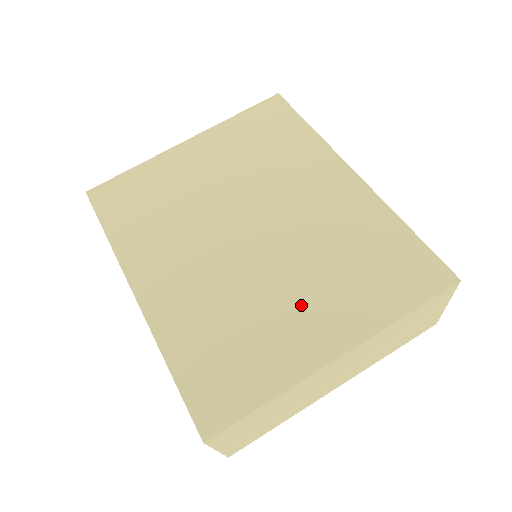
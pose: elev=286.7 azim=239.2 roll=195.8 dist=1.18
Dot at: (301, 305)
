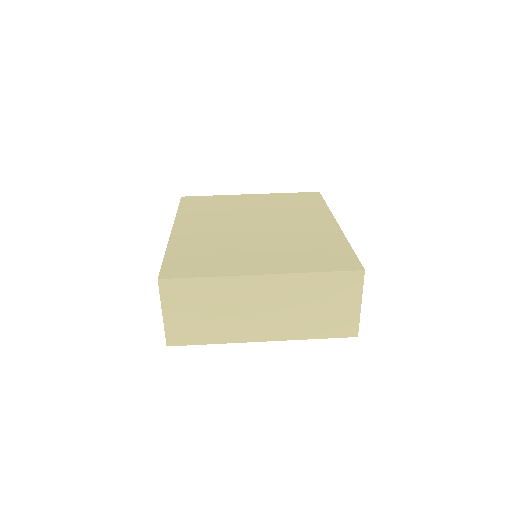
Dot at: (259, 254)
